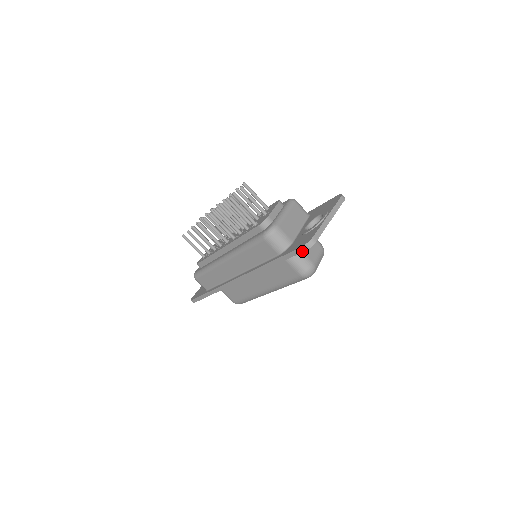
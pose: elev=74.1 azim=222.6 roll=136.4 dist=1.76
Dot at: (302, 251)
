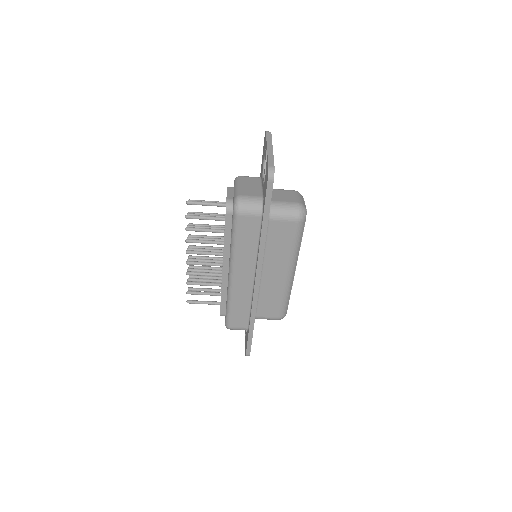
Dot at: (272, 186)
